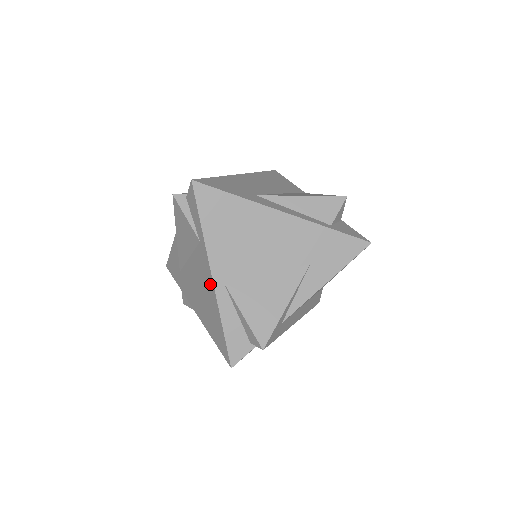
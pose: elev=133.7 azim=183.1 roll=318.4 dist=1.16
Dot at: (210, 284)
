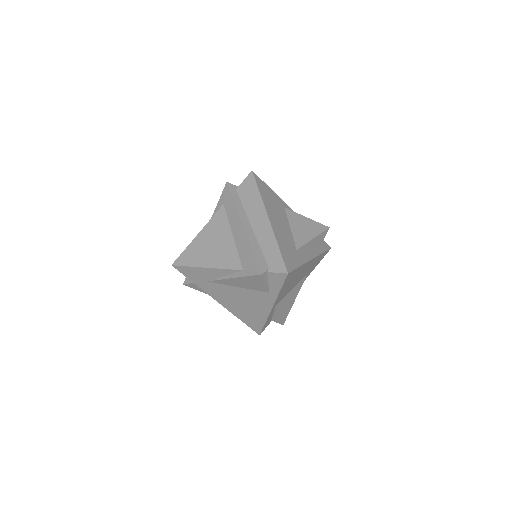
Dot at: (266, 309)
